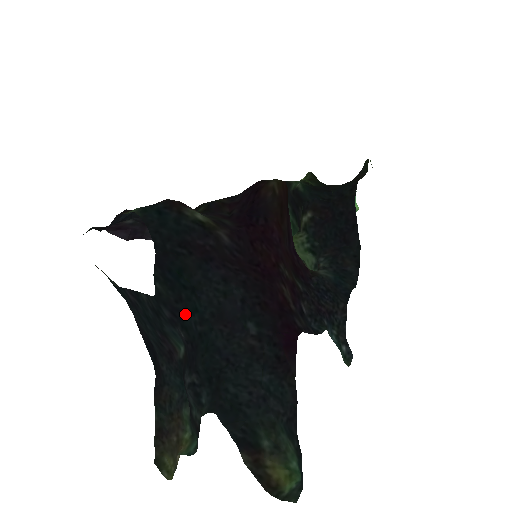
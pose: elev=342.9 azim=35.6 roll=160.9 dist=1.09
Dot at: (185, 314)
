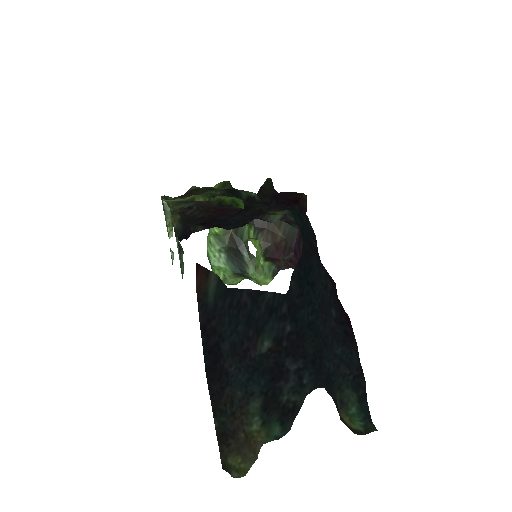
Dot at: (301, 307)
